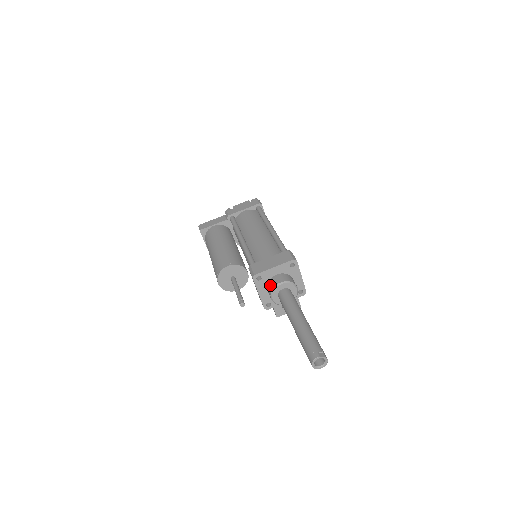
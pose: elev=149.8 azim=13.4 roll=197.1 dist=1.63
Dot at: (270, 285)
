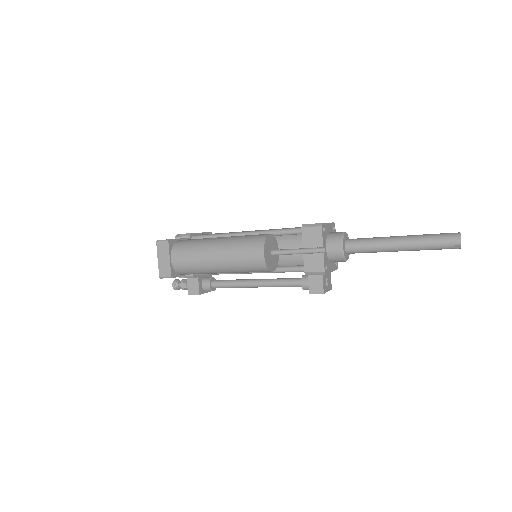
Dot at: (334, 236)
